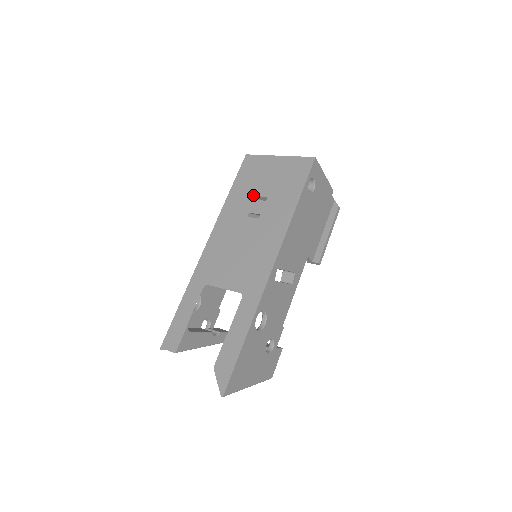
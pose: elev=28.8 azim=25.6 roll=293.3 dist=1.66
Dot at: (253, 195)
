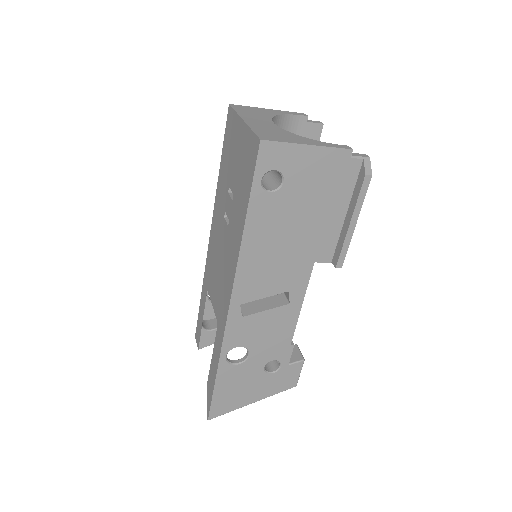
Dot at: (227, 184)
